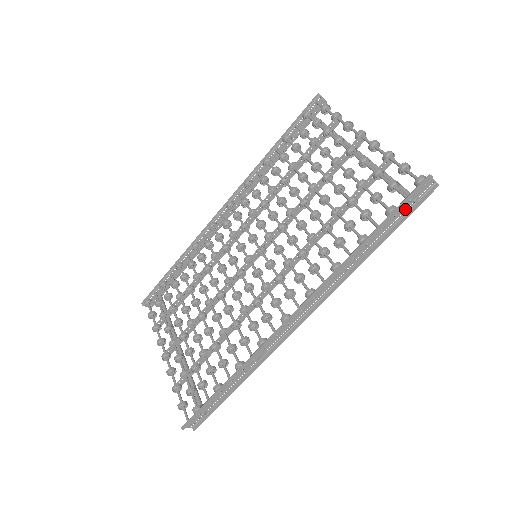
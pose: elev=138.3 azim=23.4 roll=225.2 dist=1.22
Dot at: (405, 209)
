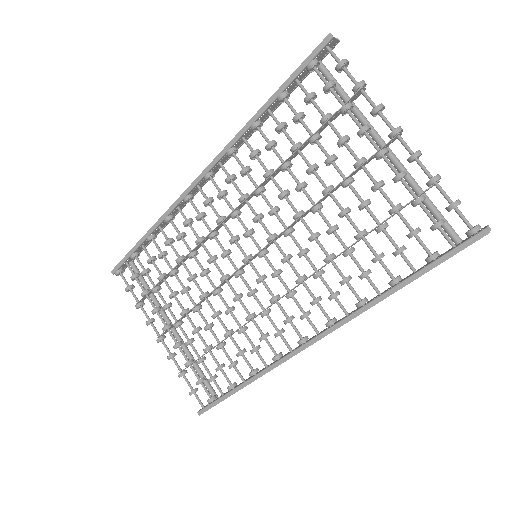
Dot at: occluded
